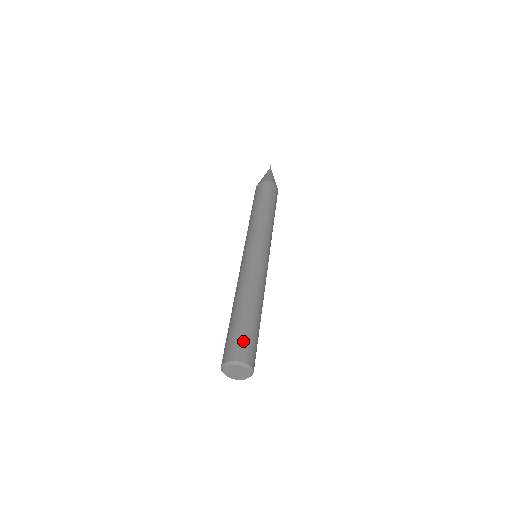
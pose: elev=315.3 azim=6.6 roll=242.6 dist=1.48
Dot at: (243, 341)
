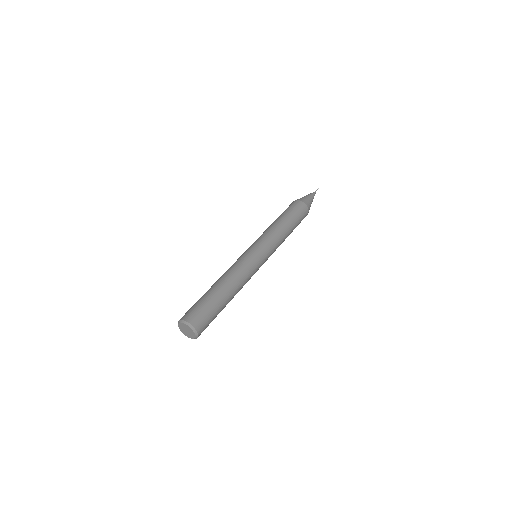
Dot at: (200, 310)
